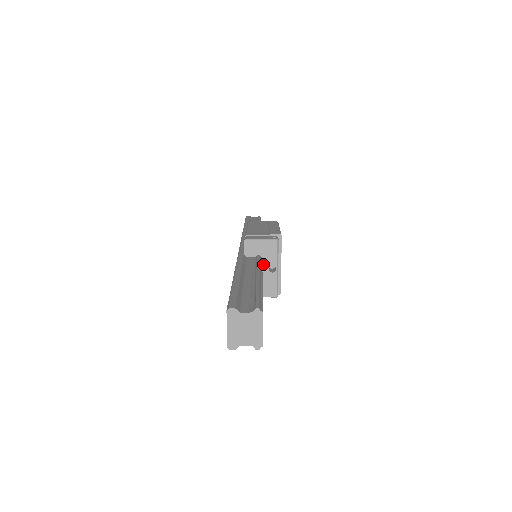
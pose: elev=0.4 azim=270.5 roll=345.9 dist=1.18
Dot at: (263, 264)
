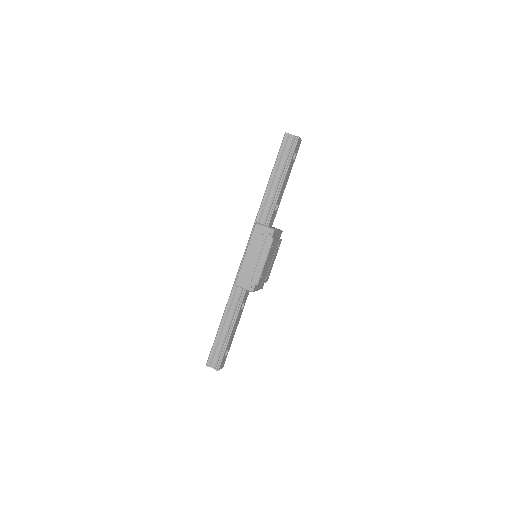
Dot at: occluded
